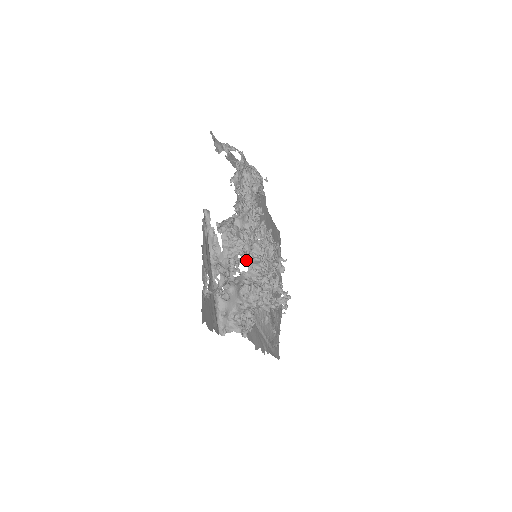
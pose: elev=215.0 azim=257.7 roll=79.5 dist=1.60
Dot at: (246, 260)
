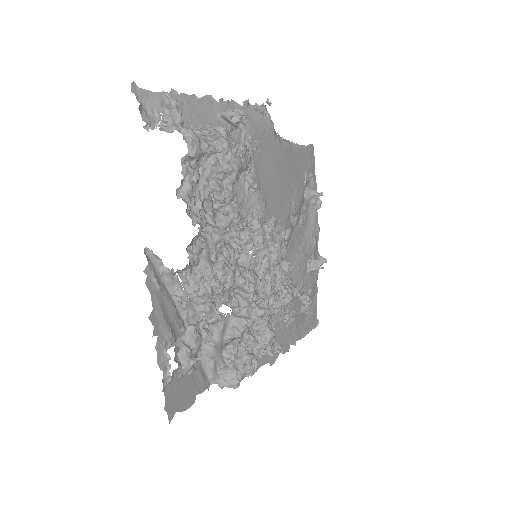
Dot at: occluded
